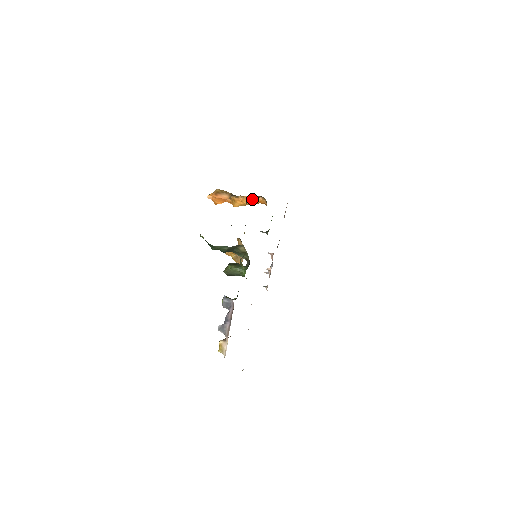
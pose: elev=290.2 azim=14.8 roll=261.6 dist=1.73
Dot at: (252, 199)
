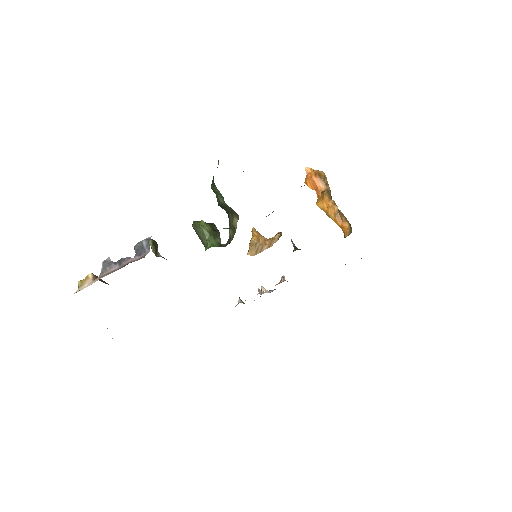
Dot at: (340, 216)
